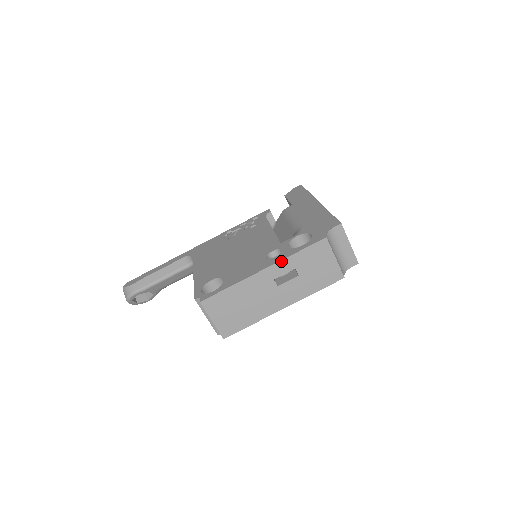
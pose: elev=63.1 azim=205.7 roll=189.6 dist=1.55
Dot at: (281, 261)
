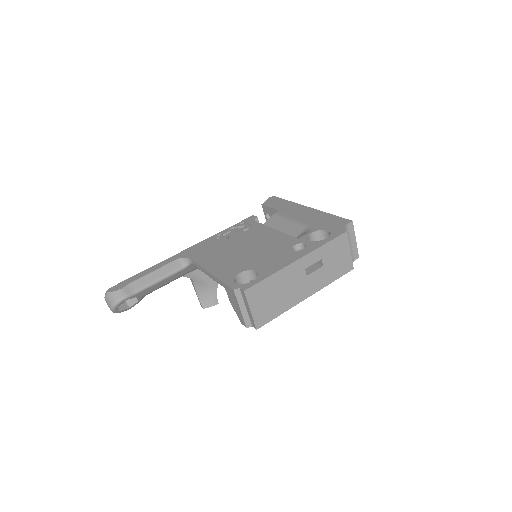
Dot at: (313, 252)
